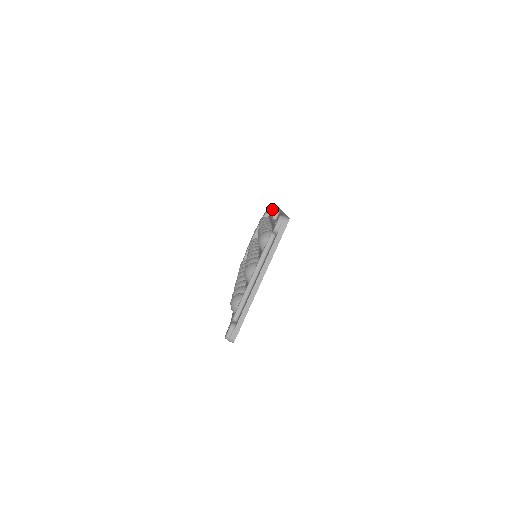
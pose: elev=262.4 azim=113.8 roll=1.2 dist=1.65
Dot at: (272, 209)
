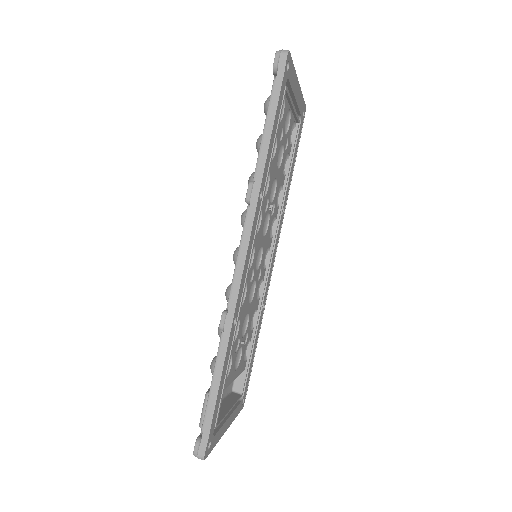
Dot at: occluded
